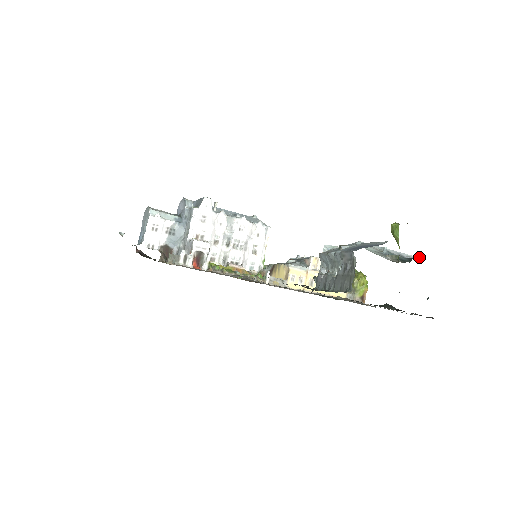
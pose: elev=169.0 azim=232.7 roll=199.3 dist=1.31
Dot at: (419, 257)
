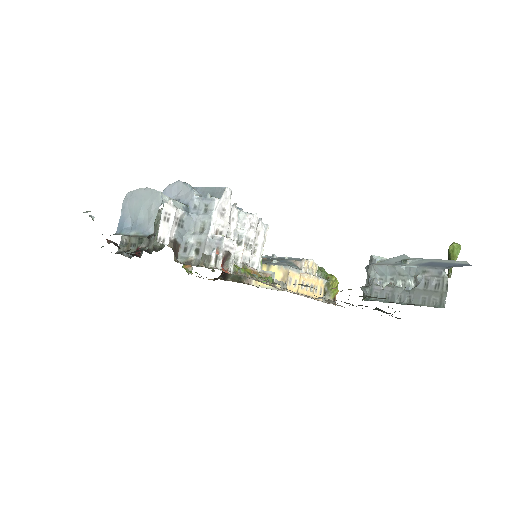
Dot at: occluded
